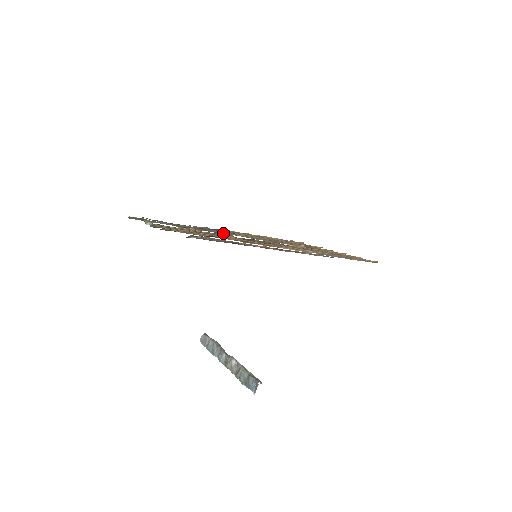
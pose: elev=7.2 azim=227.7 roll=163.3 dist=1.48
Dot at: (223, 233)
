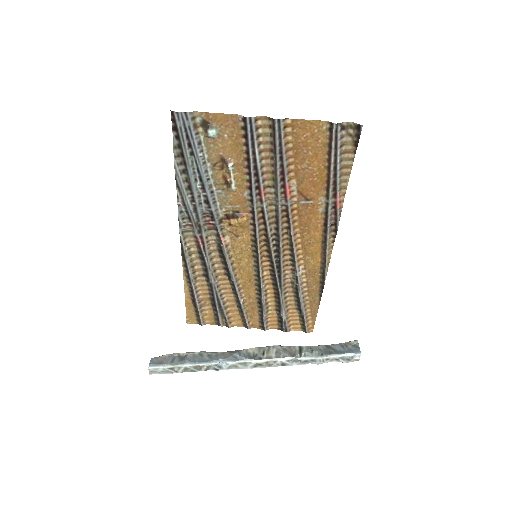
Dot at: (218, 223)
